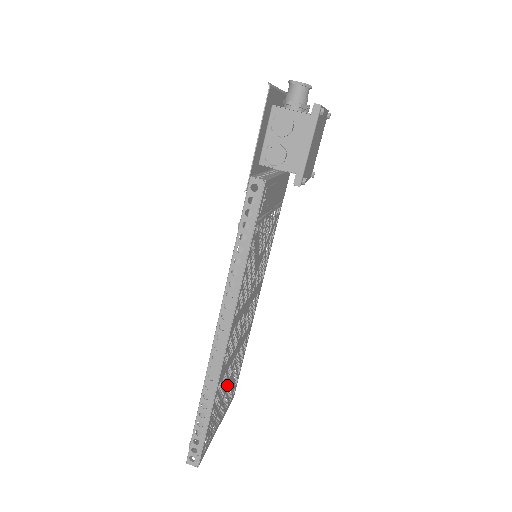
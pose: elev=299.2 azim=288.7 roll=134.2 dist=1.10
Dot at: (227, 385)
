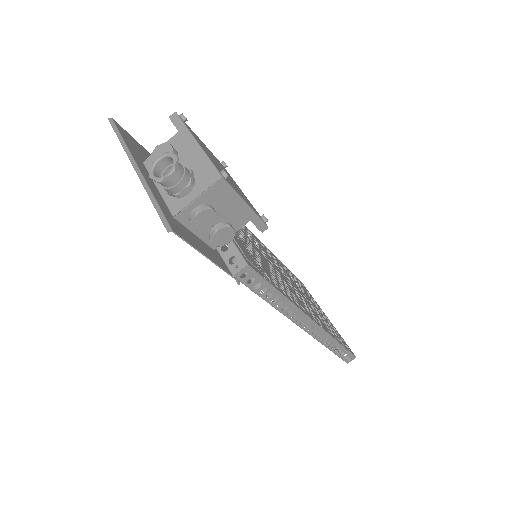
Dot at: (314, 307)
